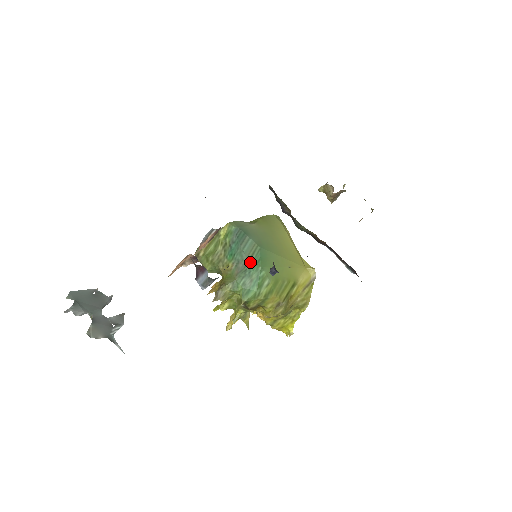
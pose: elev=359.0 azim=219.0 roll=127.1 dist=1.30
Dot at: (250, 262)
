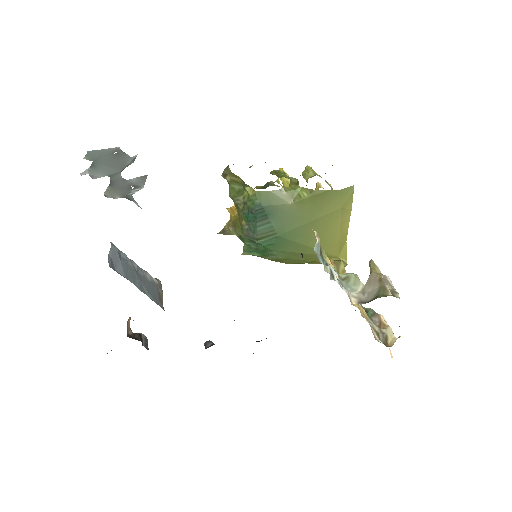
Dot at: (260, 240)
